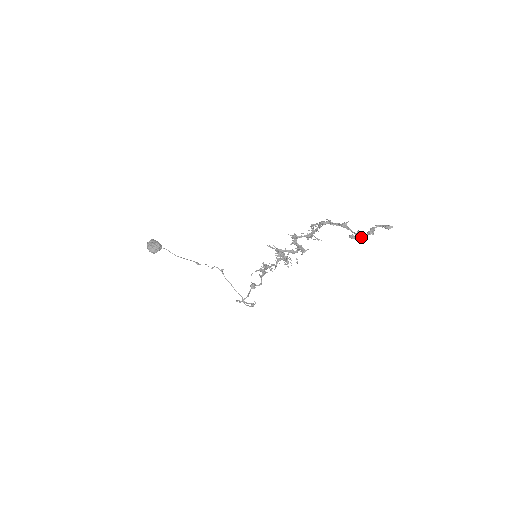
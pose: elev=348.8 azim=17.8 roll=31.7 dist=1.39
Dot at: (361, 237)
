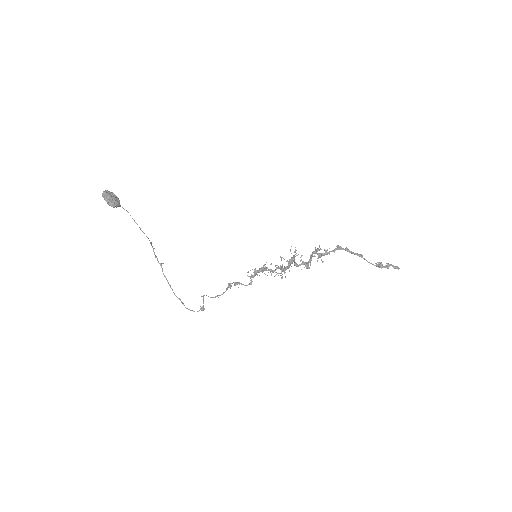
Dot at: (381, 267)
